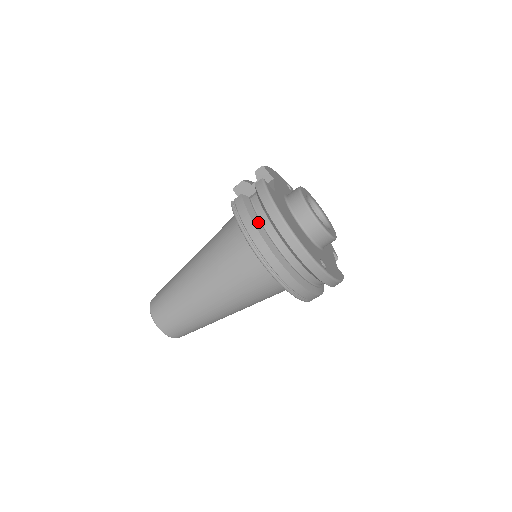
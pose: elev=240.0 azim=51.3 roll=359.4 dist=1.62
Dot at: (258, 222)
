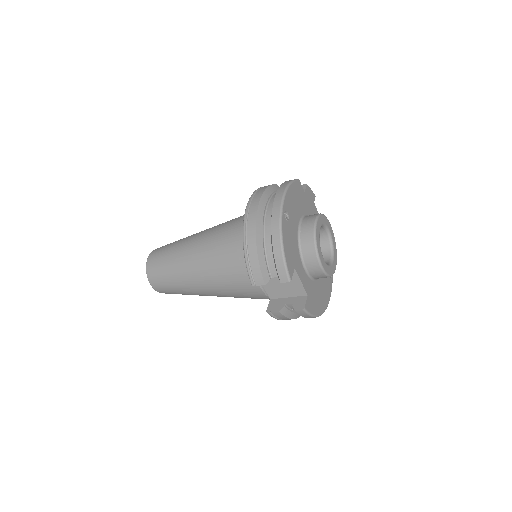
Dot at: (297, 315)
